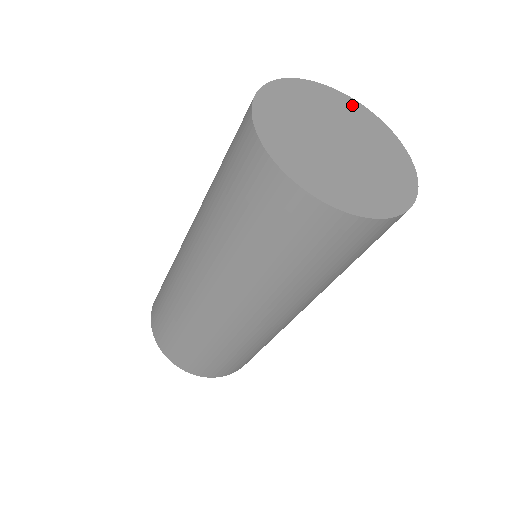
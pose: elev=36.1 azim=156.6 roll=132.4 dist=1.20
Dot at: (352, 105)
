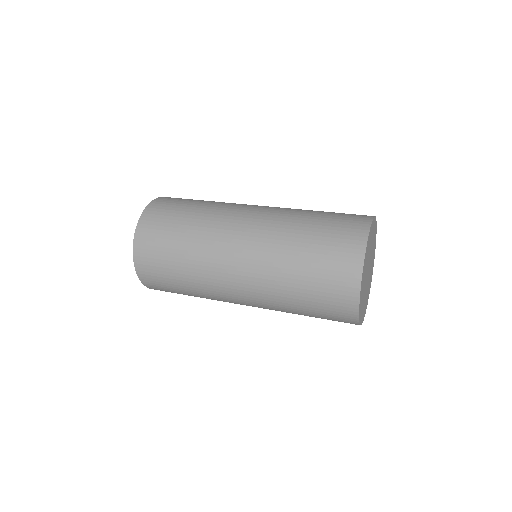
Dot at: occluded
